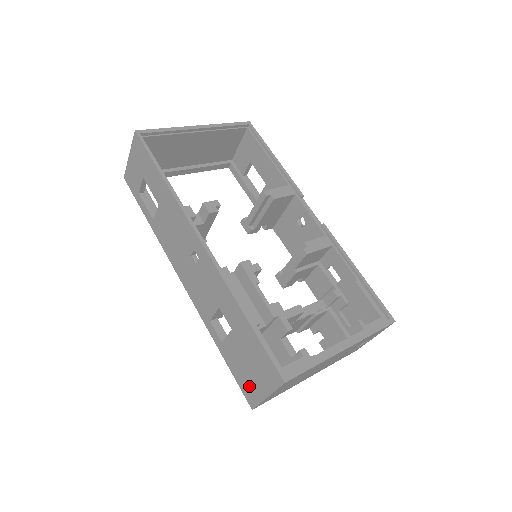
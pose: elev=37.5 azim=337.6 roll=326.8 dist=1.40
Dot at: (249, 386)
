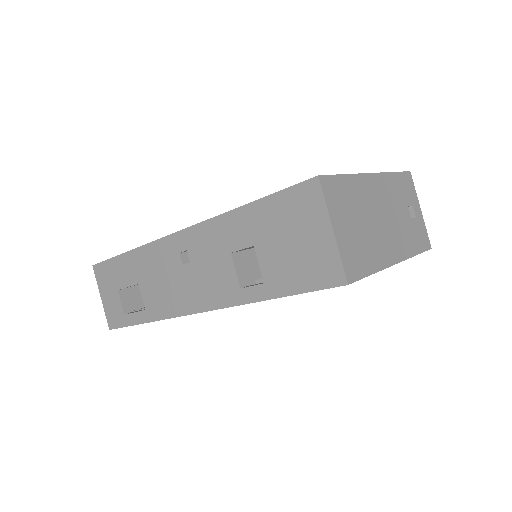
Dot at: (317, 264)
